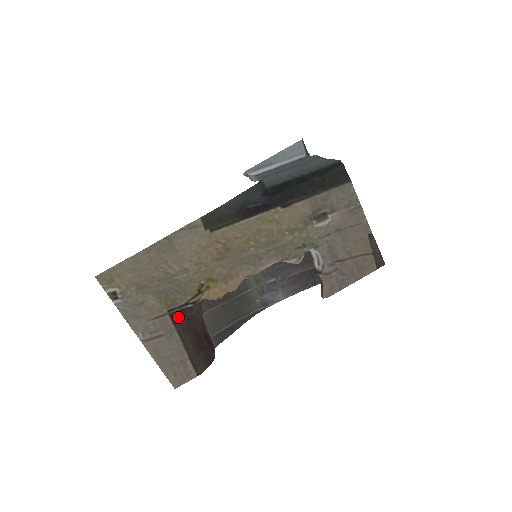
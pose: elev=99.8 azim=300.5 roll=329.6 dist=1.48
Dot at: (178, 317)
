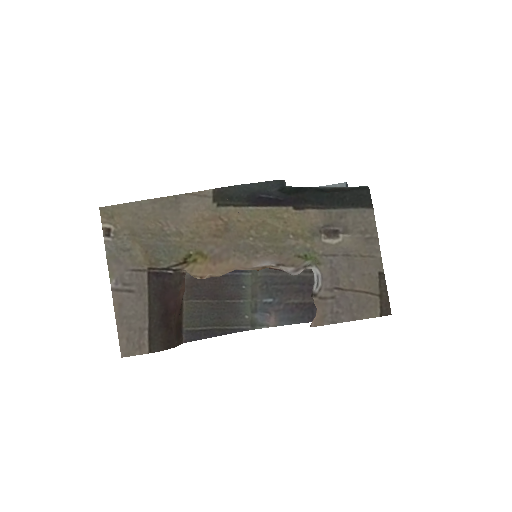
Dot at: (155, 279)
